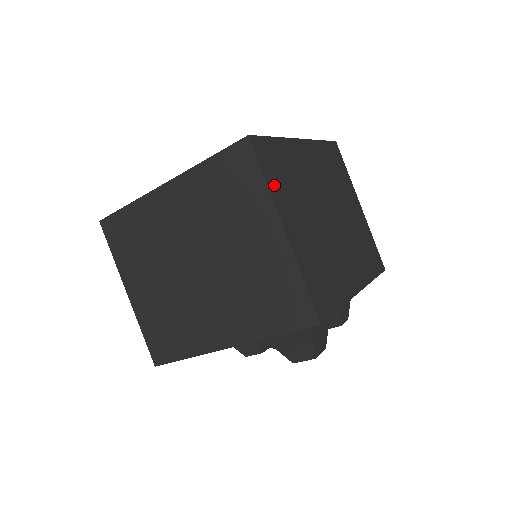
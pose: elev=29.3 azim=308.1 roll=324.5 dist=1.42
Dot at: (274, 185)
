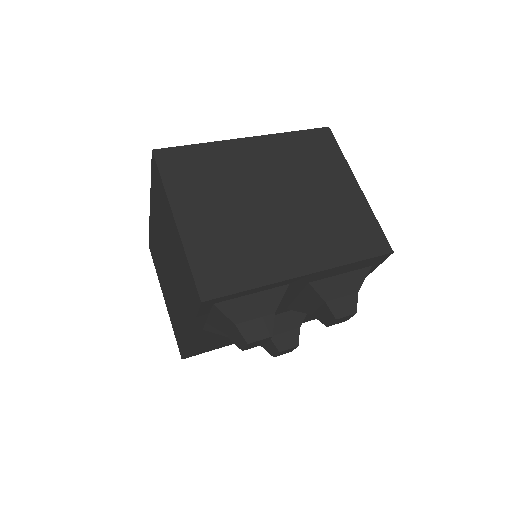
Dot at: (175, 185)
